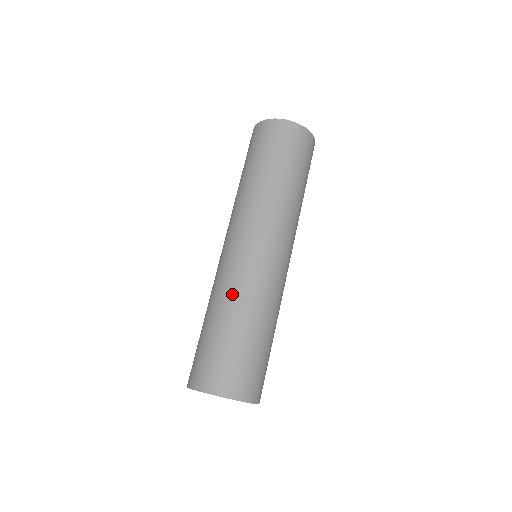
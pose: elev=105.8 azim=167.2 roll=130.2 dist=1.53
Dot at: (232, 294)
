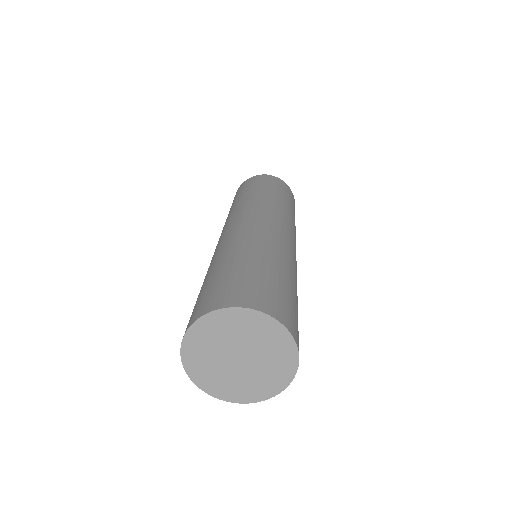
Dot at: (216, 255)
